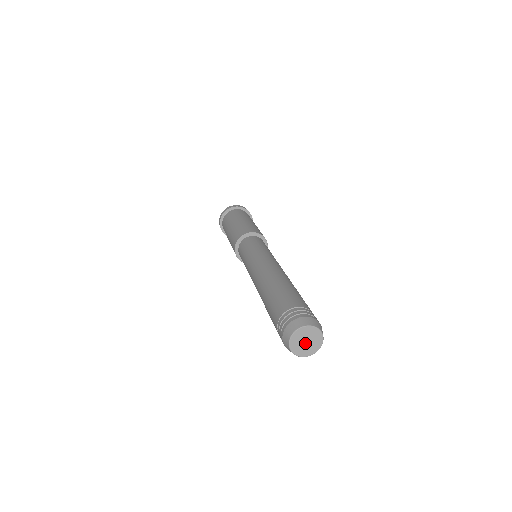
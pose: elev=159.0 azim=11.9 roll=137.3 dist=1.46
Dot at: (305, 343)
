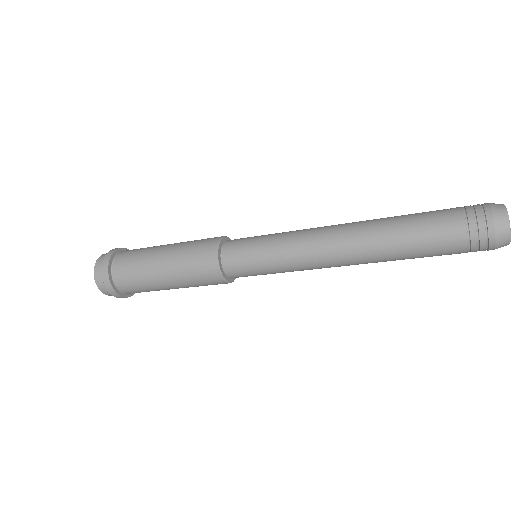
Dot at: occluded
